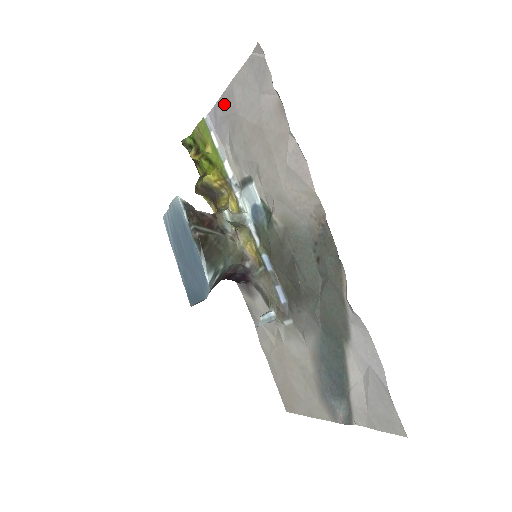
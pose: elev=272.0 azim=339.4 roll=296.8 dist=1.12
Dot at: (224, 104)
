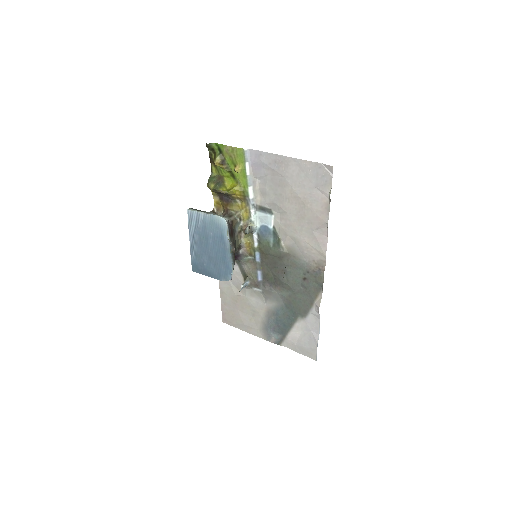
Dot at: (274, 161)
